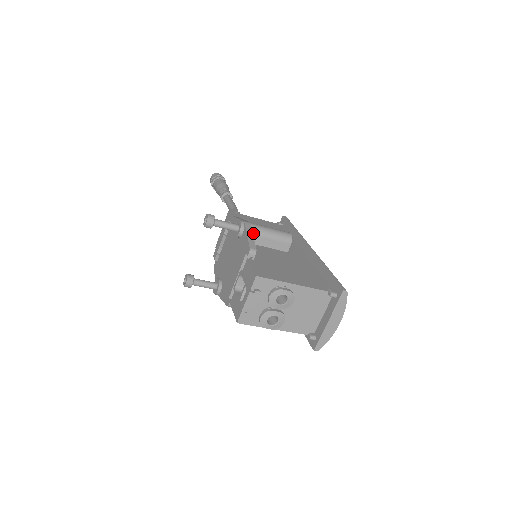
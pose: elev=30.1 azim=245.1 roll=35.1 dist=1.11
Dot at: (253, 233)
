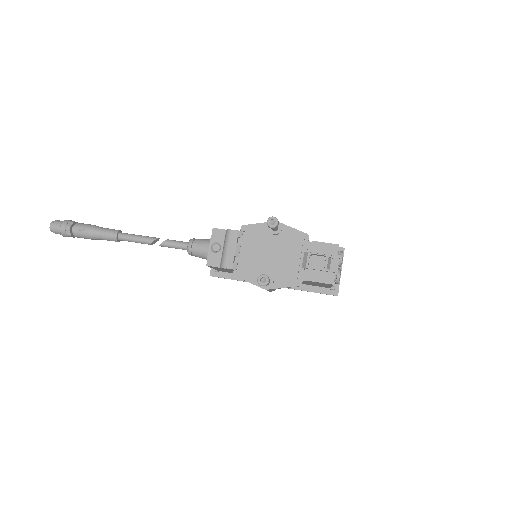
Dot at: occluded
